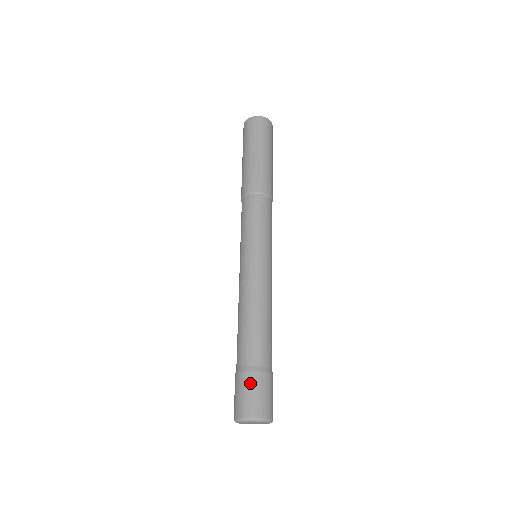
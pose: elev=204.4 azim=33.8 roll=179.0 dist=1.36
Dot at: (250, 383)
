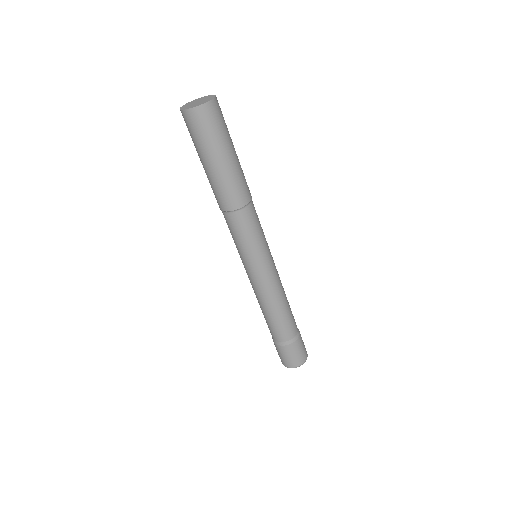
Dot at: (287, 352)
